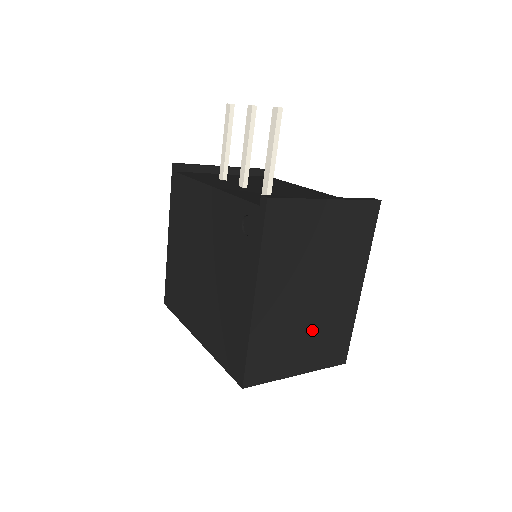
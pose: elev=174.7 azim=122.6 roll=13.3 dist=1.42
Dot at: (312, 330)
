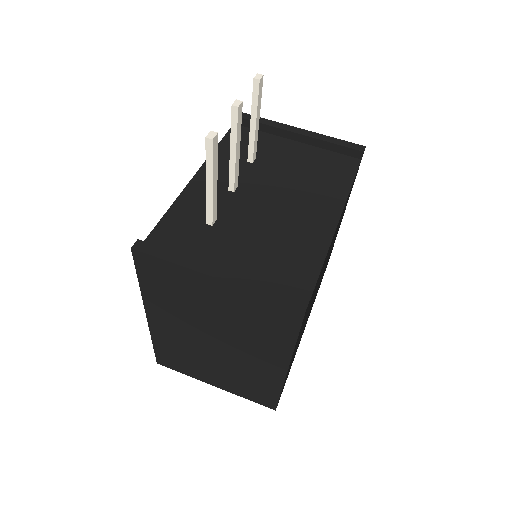
Dot at: (223, 367)
